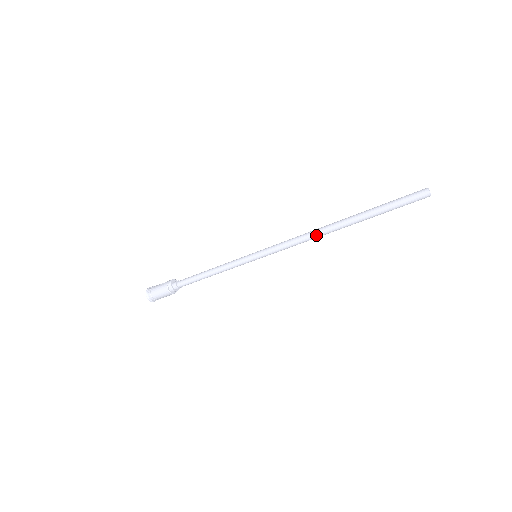
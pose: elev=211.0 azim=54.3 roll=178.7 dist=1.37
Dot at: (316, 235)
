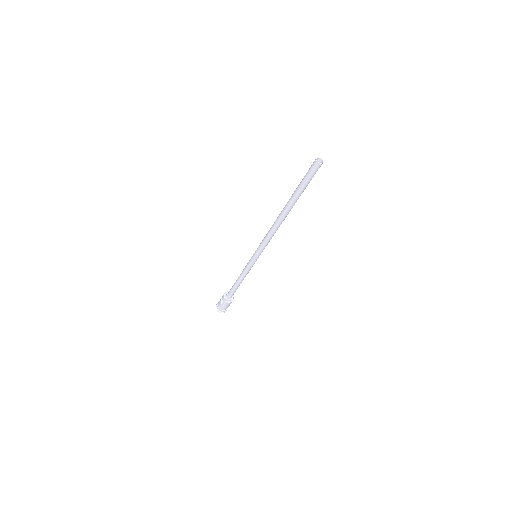
Dot at: (278, 227)
